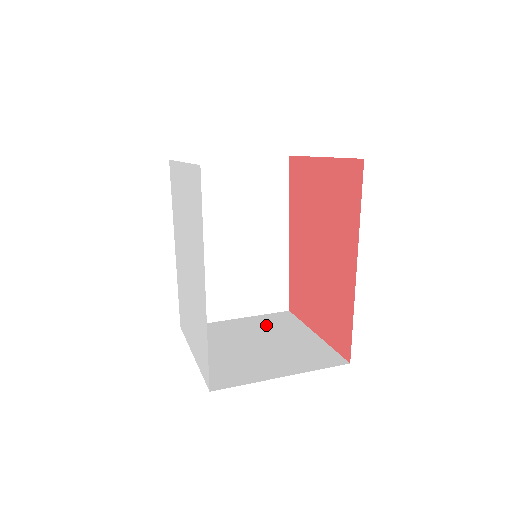
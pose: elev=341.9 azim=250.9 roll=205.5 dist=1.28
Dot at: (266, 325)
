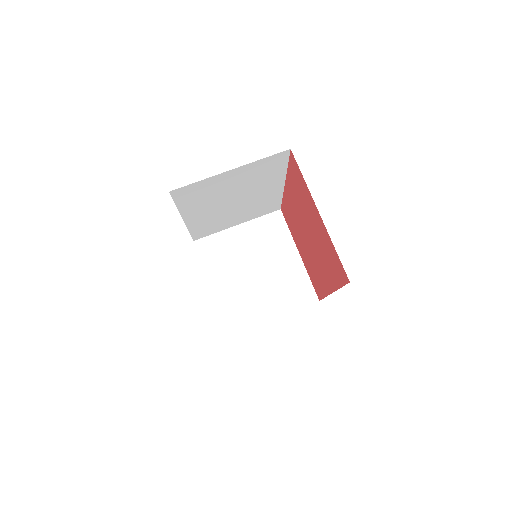
Dot at: (262, 239)
